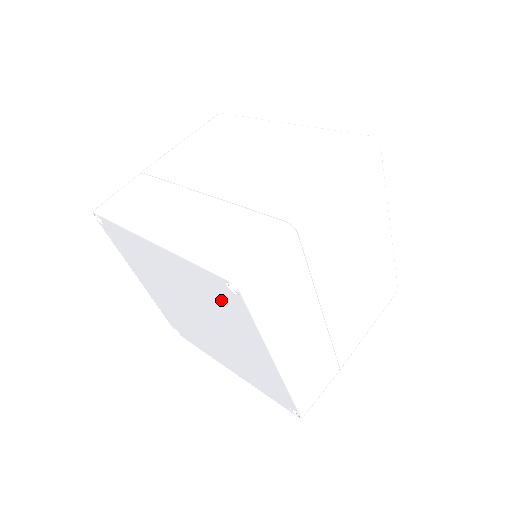
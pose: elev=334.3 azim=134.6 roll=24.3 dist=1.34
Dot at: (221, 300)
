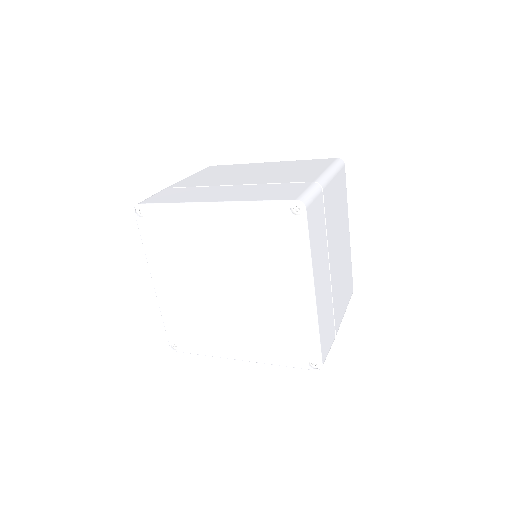
Dot at: (275, 236)
